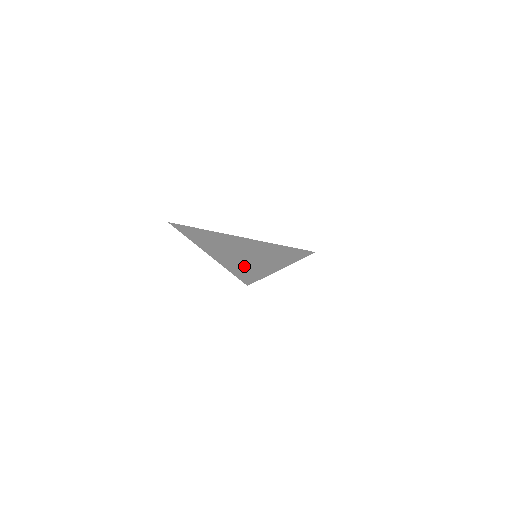
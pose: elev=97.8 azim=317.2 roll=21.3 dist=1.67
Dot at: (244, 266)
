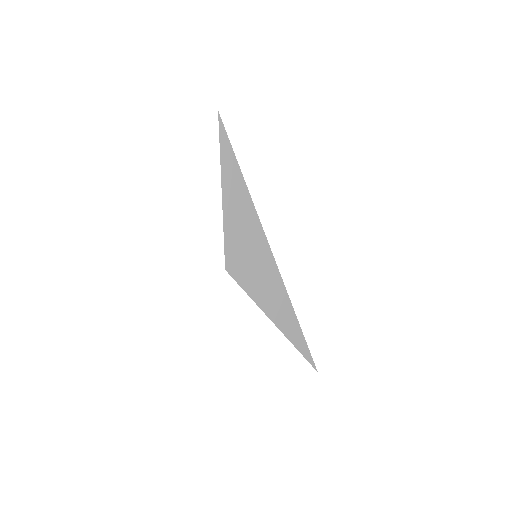
Dot at: (239, 246)
